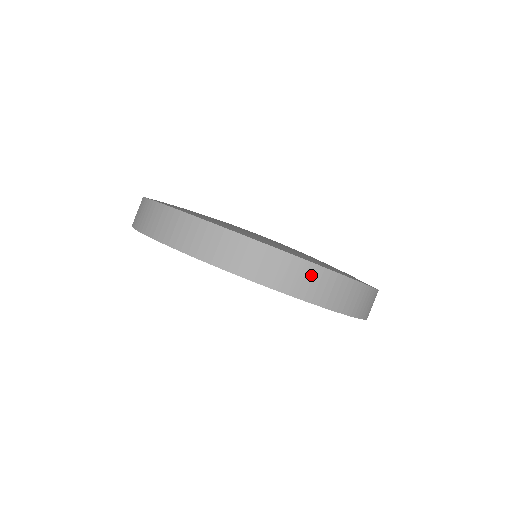
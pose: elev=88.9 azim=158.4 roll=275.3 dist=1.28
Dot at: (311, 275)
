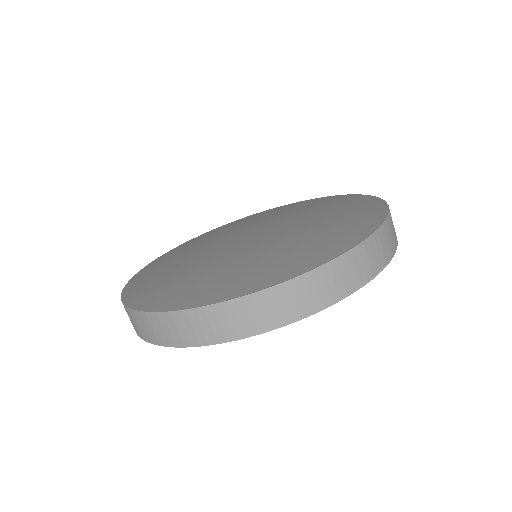
Dot at: (173, 323)
